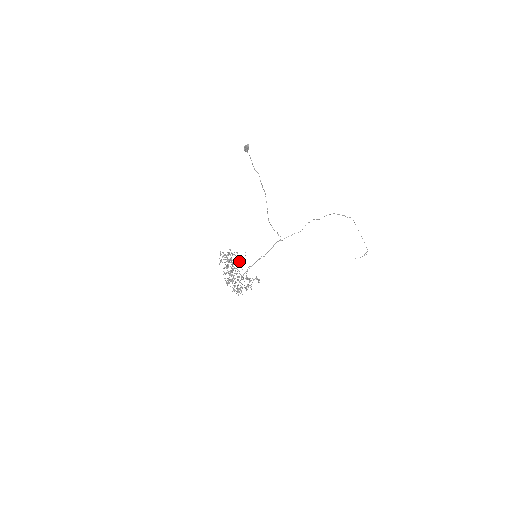
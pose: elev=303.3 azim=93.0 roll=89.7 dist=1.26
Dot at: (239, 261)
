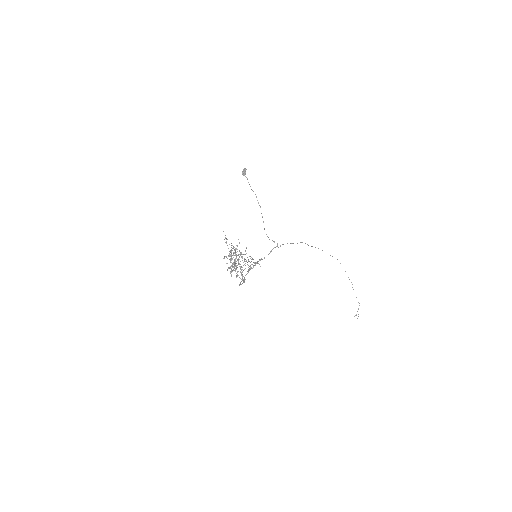
Dot at: (241, 253)
